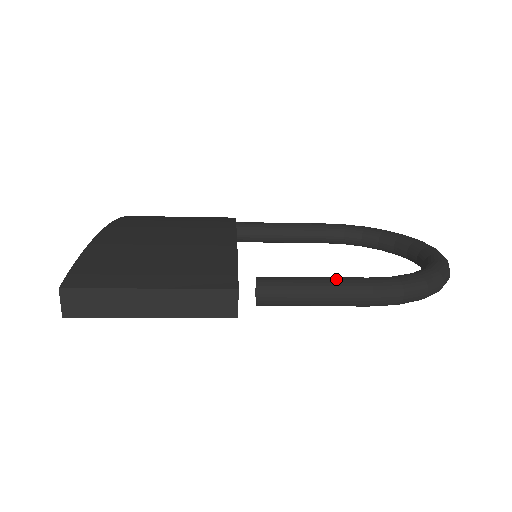
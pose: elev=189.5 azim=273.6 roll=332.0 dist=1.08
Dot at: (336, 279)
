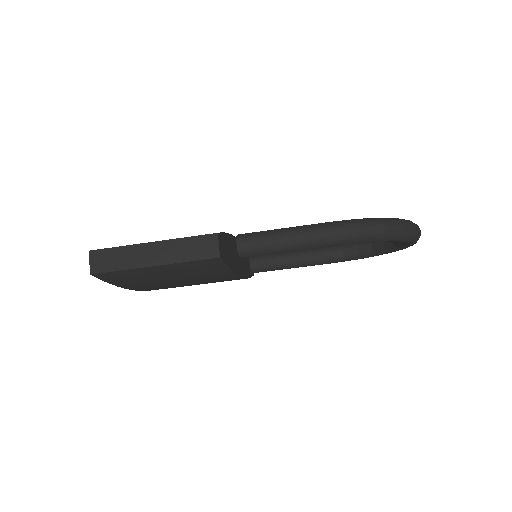
Dot at: (301, 226)
